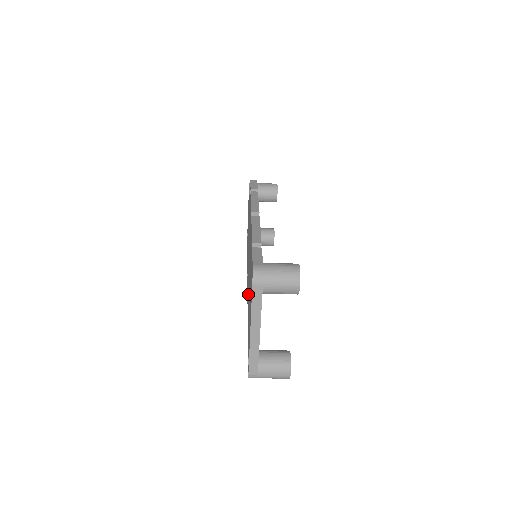
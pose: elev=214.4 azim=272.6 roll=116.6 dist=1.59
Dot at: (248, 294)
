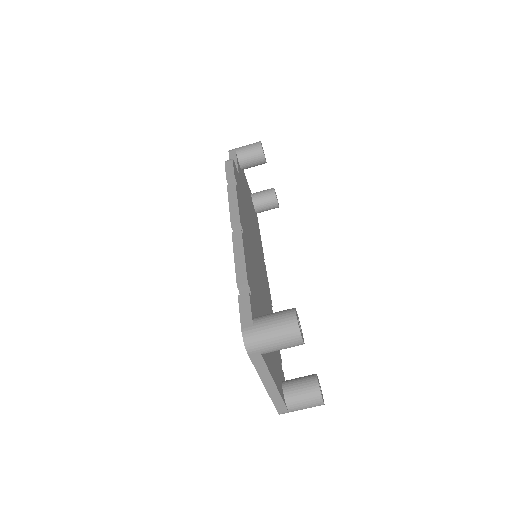
Dot at: occluded
